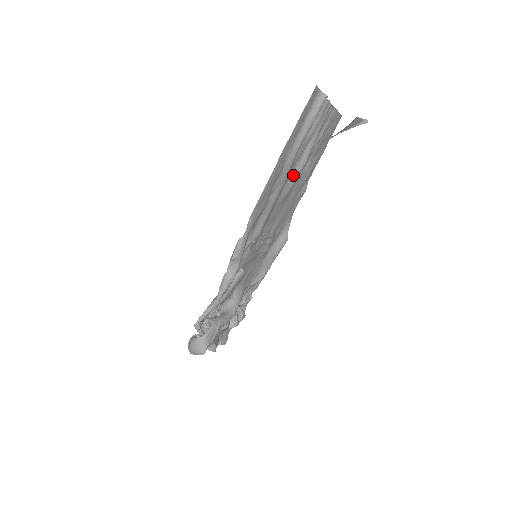
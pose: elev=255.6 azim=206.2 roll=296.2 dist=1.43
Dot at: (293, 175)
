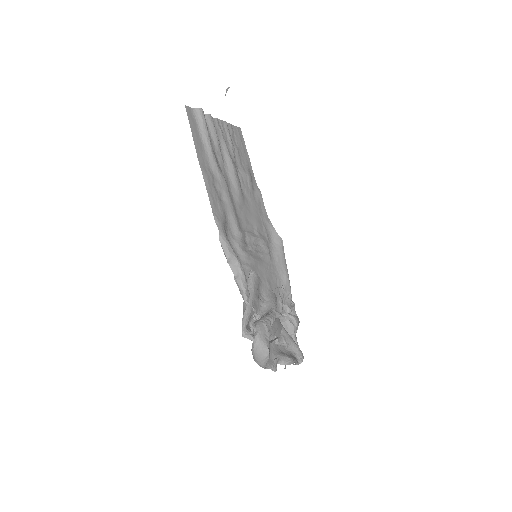
Dot at: (231, 179)
